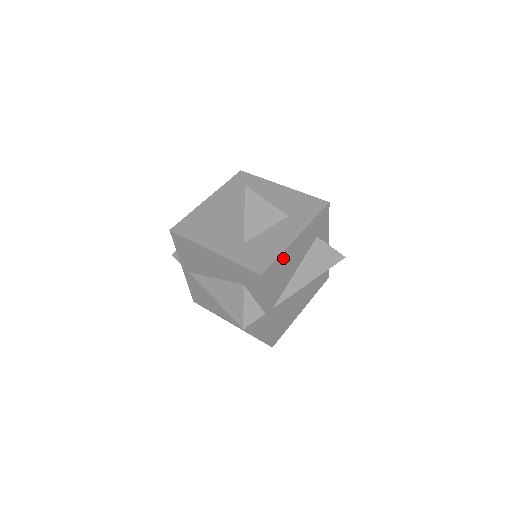
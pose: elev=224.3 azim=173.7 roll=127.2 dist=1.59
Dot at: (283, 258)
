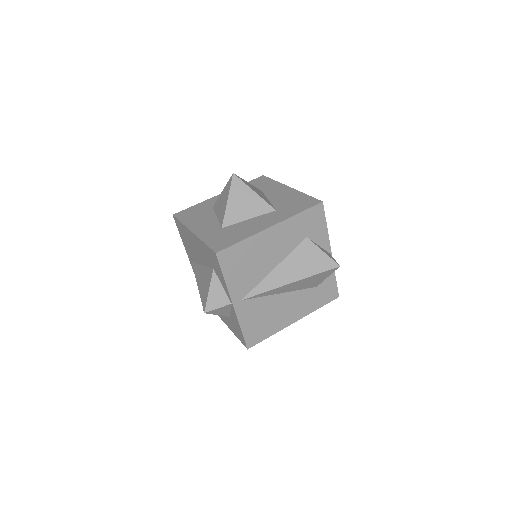
Dot at: (250, 245)
